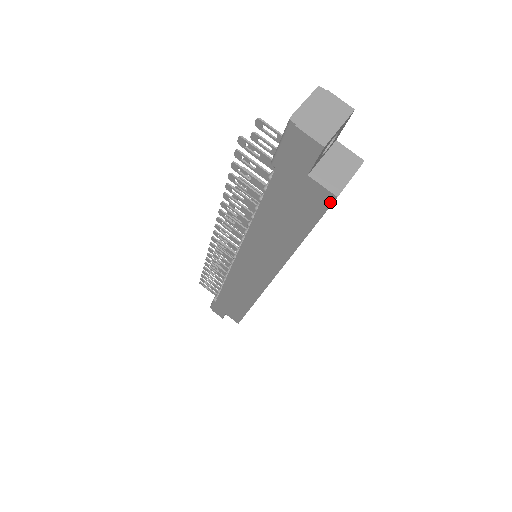
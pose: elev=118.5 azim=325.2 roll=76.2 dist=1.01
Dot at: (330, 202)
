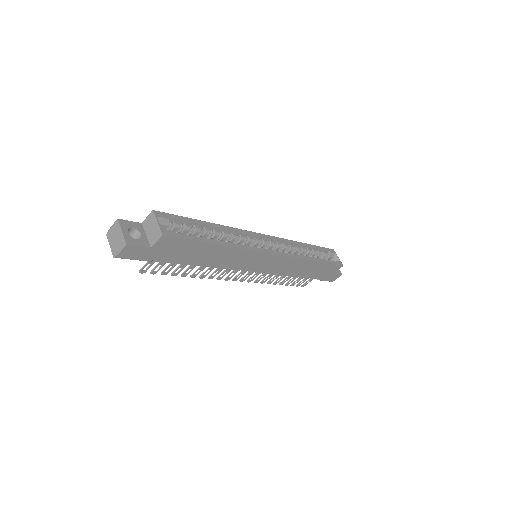
Dot at: (168, 237)
